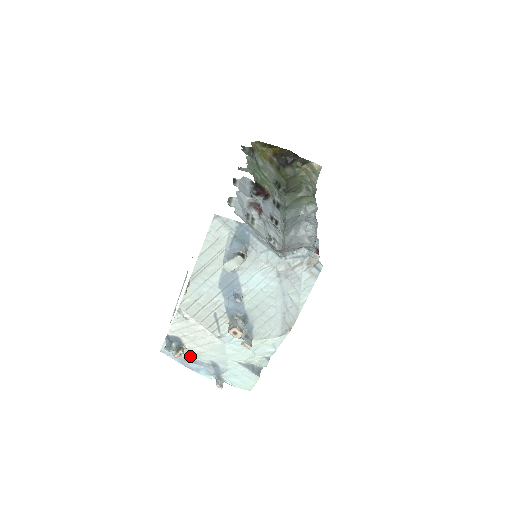
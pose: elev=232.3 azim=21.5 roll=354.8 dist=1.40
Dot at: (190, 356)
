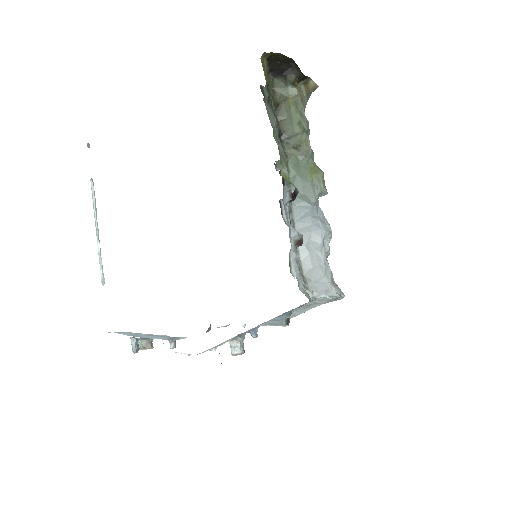
Dot at: (147, 334)
